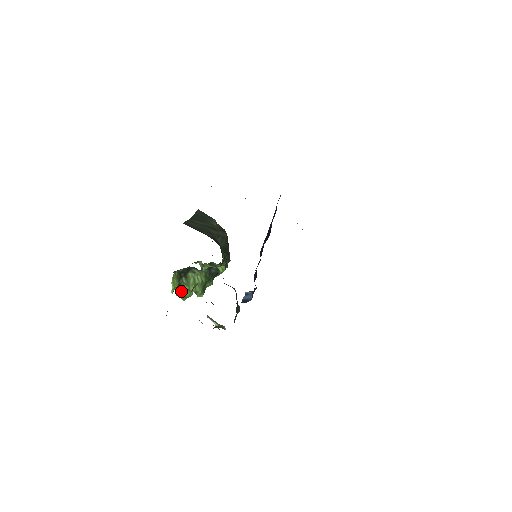
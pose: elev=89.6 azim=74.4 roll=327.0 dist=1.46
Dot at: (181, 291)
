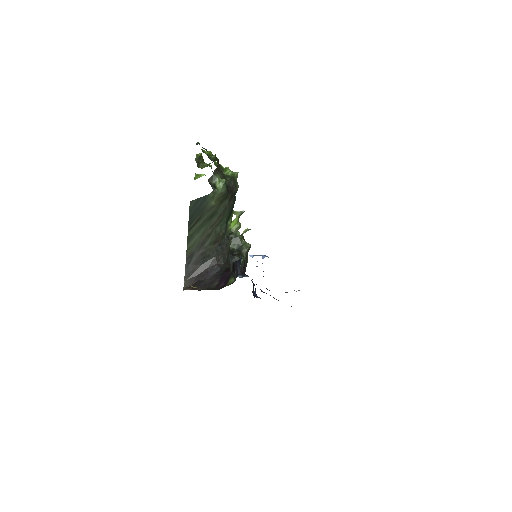
Dot at: occluded
